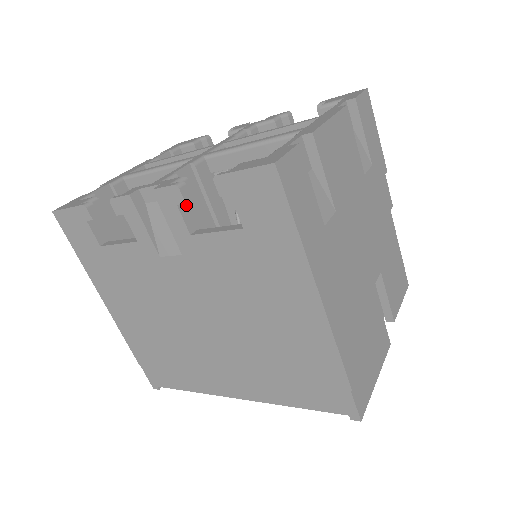
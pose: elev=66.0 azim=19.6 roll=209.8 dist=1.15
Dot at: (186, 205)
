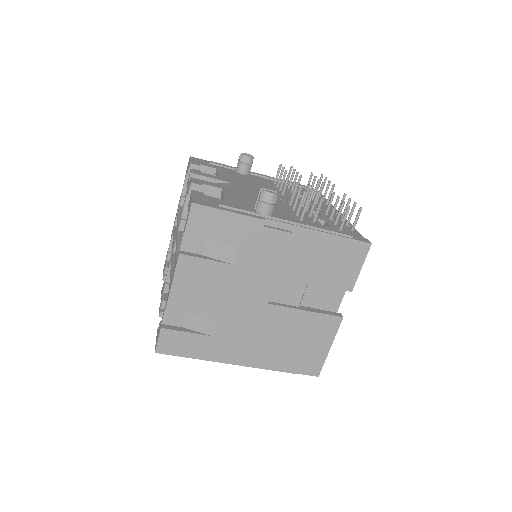
Dot at: occluded
